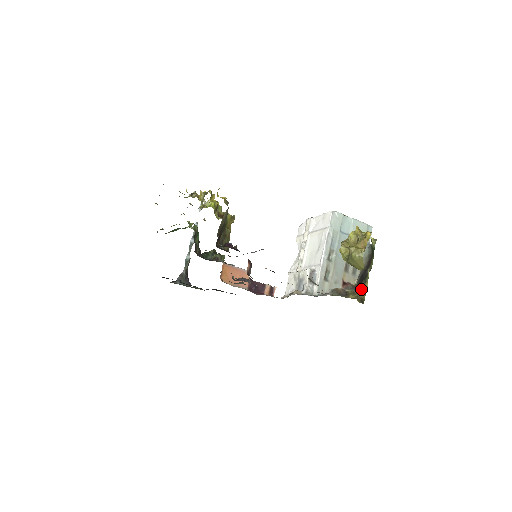
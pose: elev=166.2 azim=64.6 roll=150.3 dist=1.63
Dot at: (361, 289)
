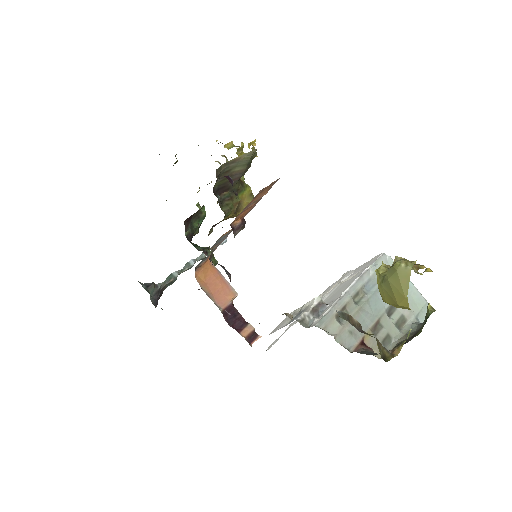
Dot at: occluded
